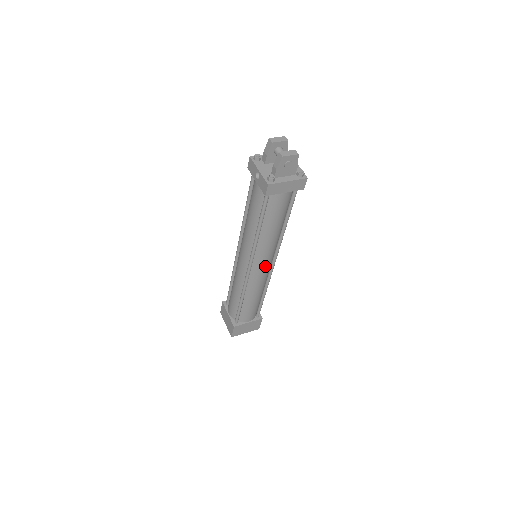
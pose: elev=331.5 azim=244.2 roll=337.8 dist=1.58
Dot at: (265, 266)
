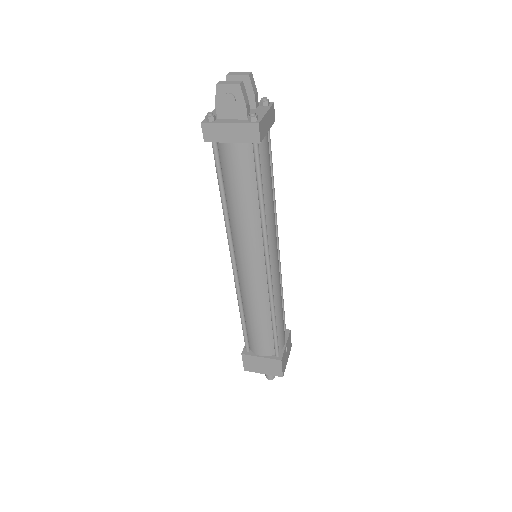
Dot at: (252, 267)
